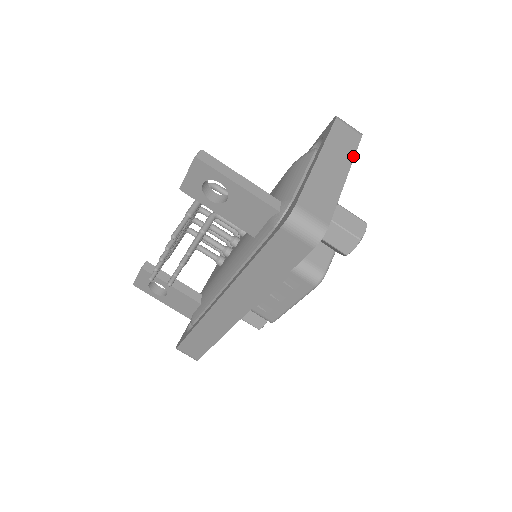
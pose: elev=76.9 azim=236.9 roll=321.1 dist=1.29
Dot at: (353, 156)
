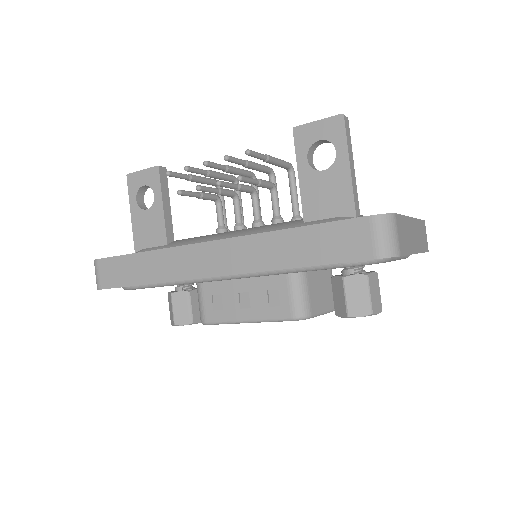
Dot at: (422, 251)
